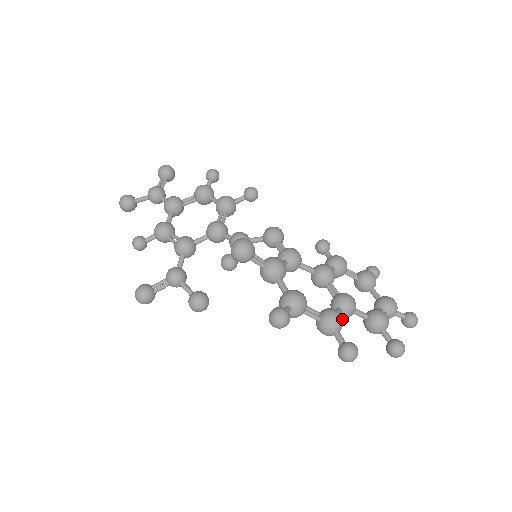
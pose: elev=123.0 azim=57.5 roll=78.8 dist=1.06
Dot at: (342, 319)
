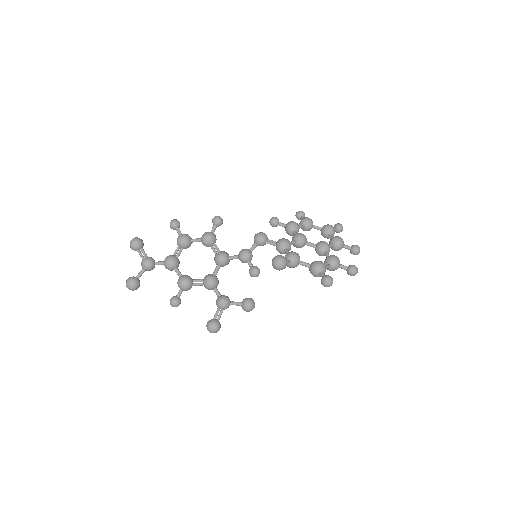
Dot at: occluded
